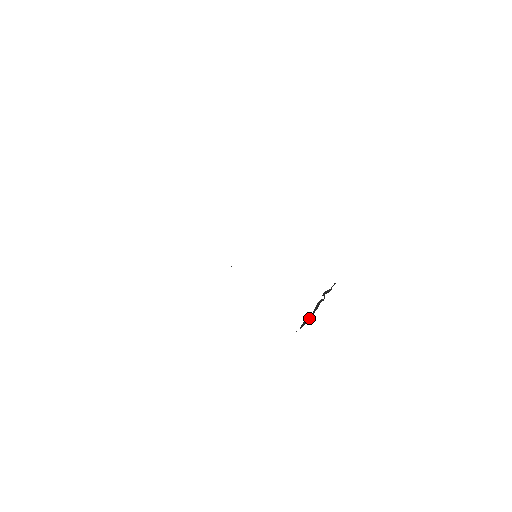
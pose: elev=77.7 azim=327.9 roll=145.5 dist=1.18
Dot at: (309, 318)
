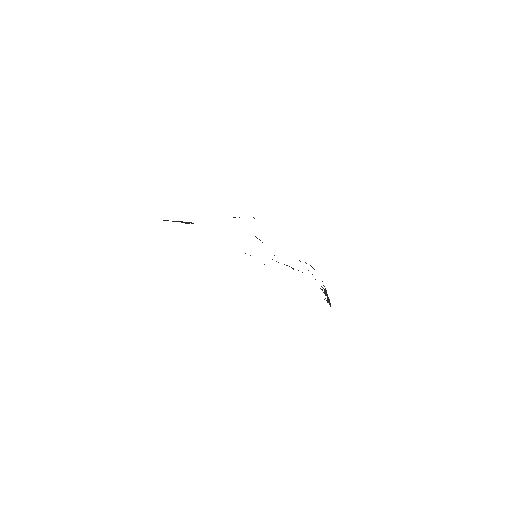
Dot at: occluded
